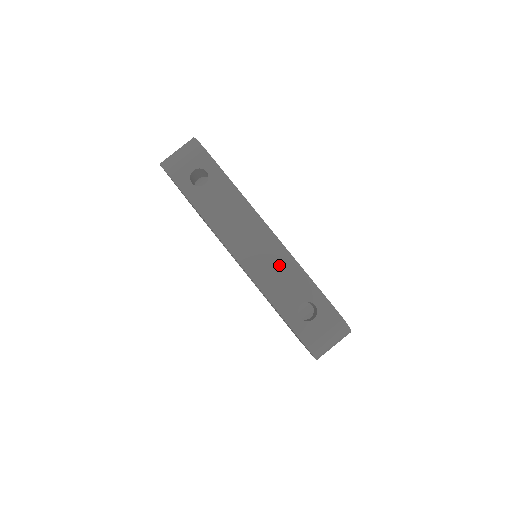
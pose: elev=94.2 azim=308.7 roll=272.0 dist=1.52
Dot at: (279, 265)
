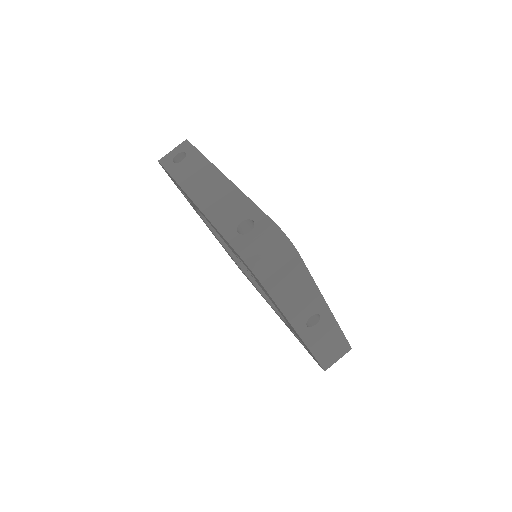
Dot at: (227, 198)
